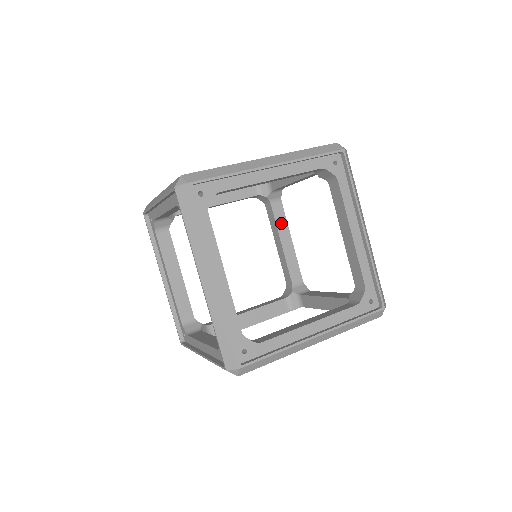
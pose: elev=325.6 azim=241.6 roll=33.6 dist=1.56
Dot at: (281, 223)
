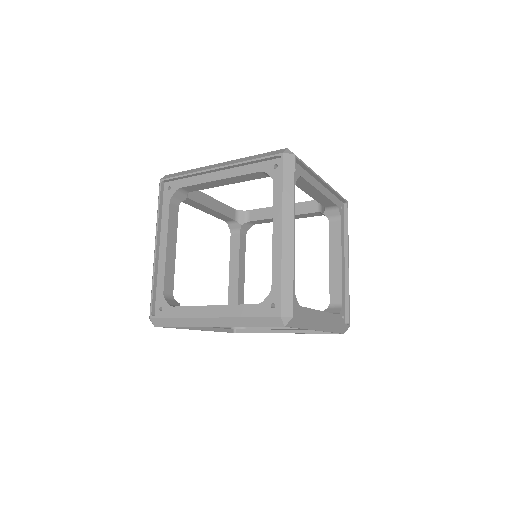
Dot at: occluded
